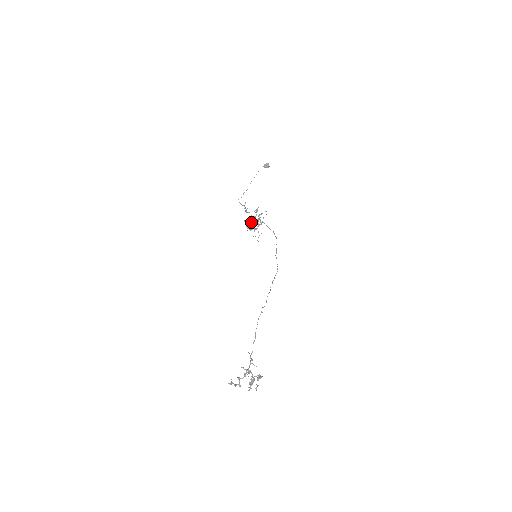
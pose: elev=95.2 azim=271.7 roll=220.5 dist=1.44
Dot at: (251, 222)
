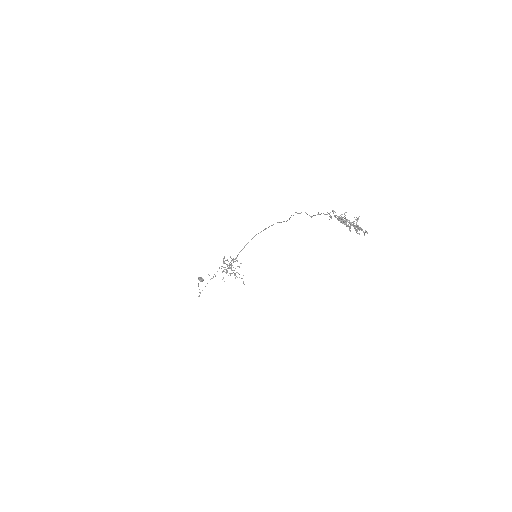
Dot at: (227, 272)
